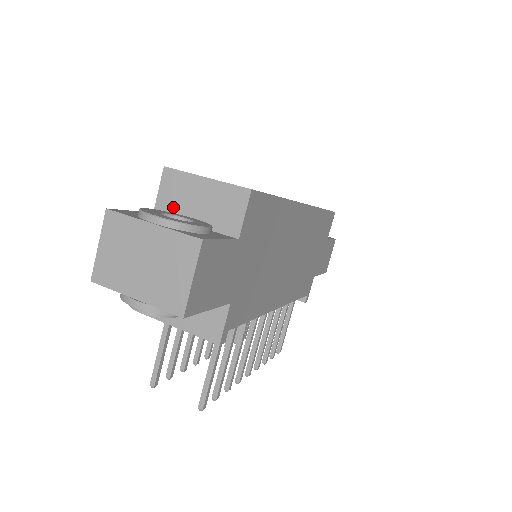
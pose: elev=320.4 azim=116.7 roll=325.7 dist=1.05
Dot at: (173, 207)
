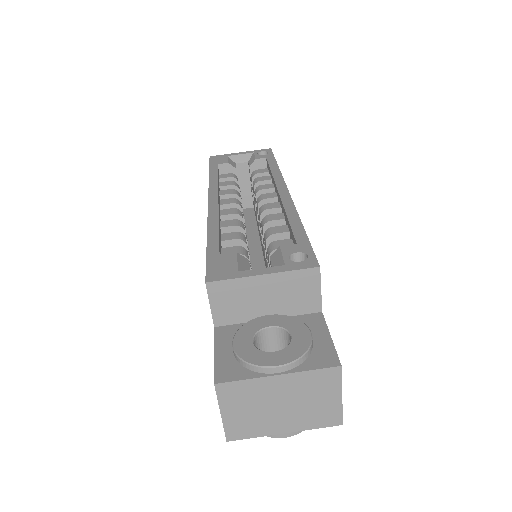
Dot at: (236, 314)
